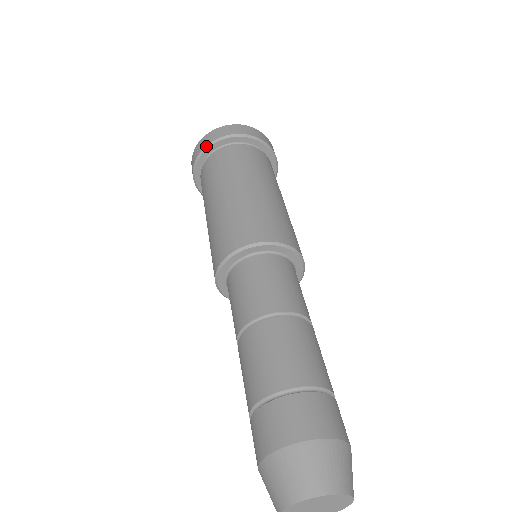
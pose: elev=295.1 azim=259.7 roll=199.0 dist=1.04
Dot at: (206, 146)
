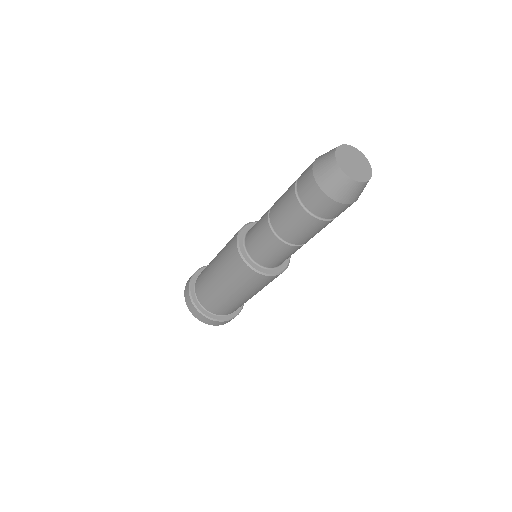
Dot at: (189, 284)
